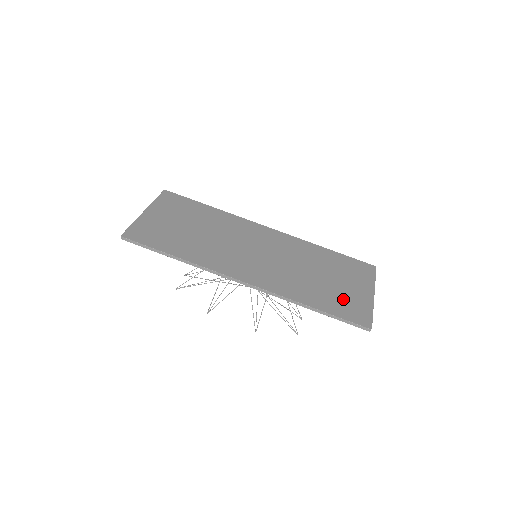
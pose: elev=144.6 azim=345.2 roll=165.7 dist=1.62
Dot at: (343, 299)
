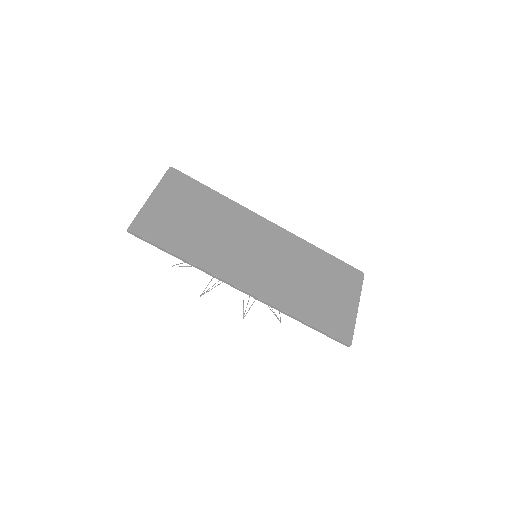
Dot at: (331, 312)
